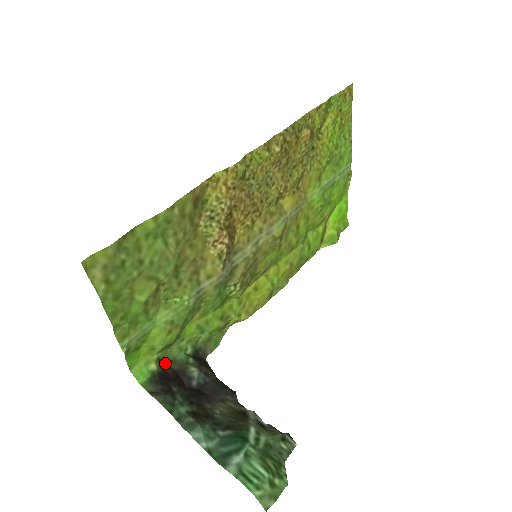
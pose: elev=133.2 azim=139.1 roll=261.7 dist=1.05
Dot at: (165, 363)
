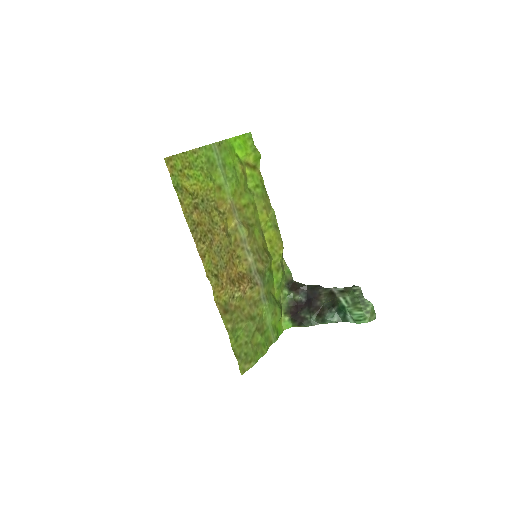
Dot at: (287, 310)
